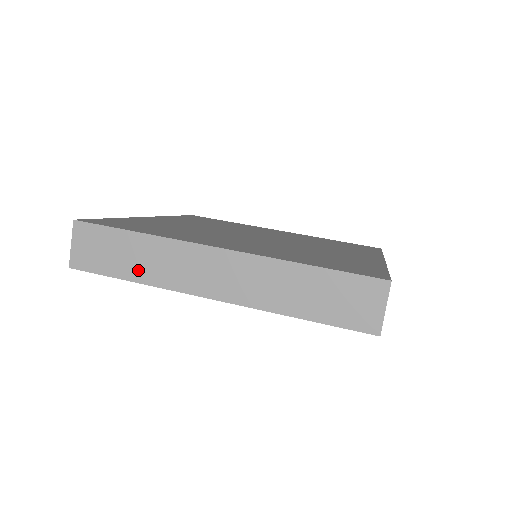
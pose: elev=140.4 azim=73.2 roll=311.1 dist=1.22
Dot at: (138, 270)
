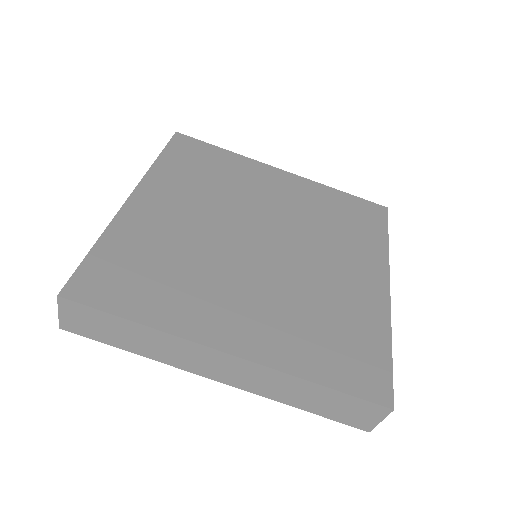
Dot at: (139, 347)
